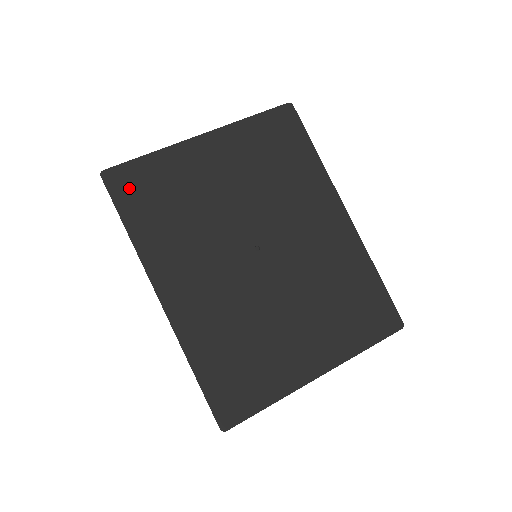
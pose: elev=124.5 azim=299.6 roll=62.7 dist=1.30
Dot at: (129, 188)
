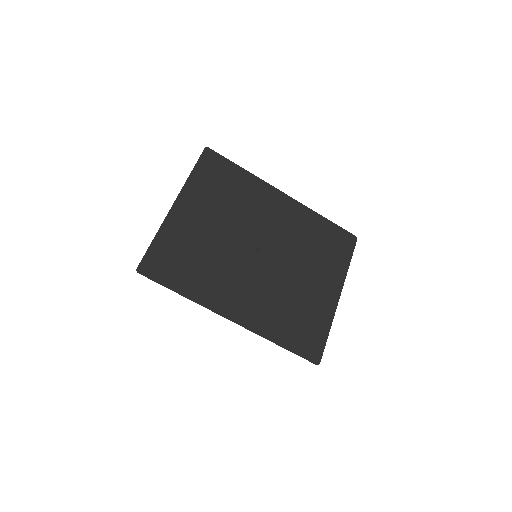
Dot at: (161, 268)
